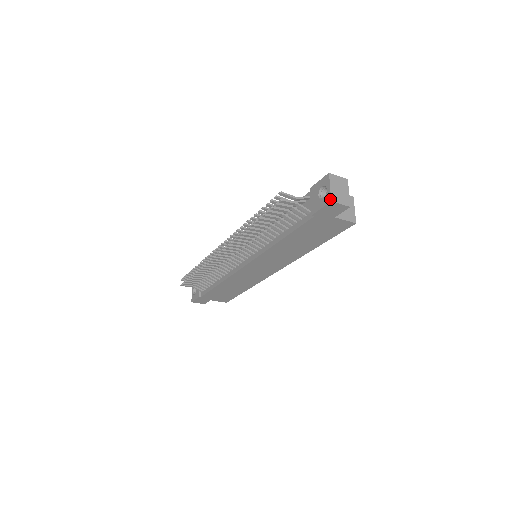
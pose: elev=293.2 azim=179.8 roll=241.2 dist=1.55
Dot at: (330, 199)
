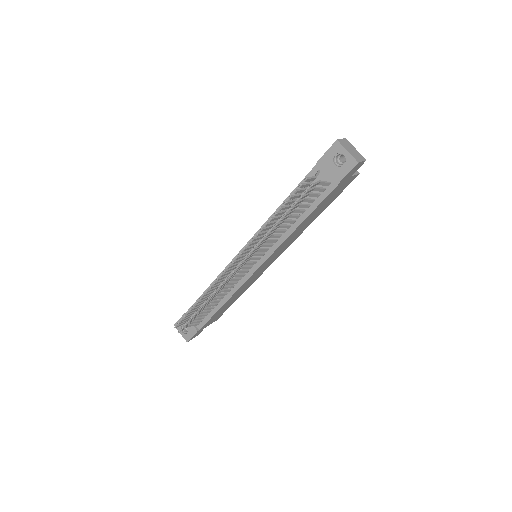
Dot at: (356, 161)
